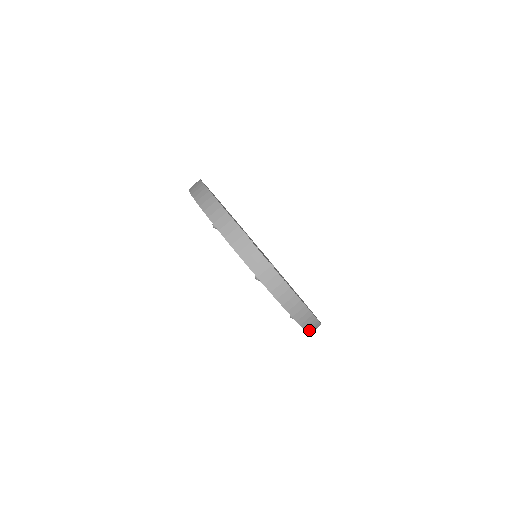
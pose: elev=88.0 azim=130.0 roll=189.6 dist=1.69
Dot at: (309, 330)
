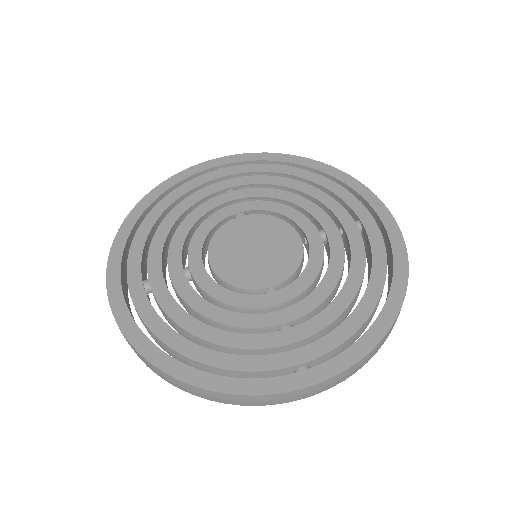
Dot at: occluded
